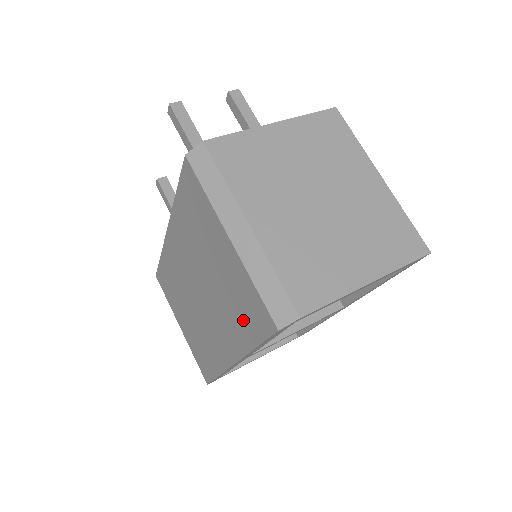
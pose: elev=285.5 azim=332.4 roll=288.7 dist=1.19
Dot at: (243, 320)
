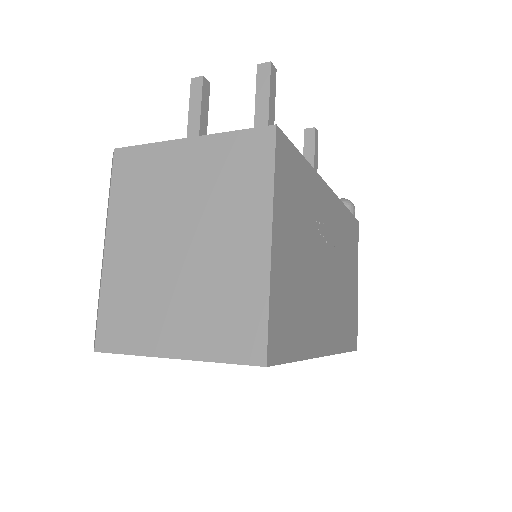
Dot at: occluded
